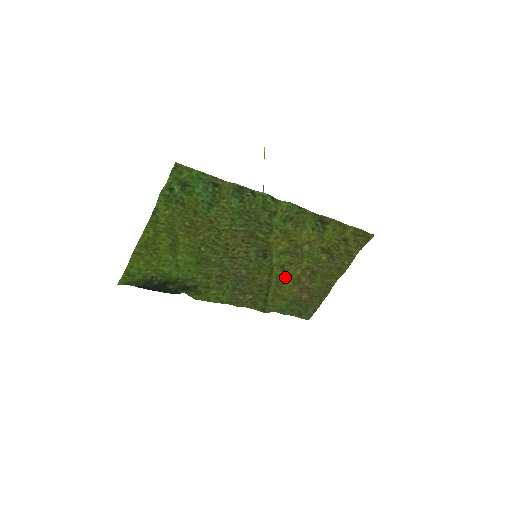
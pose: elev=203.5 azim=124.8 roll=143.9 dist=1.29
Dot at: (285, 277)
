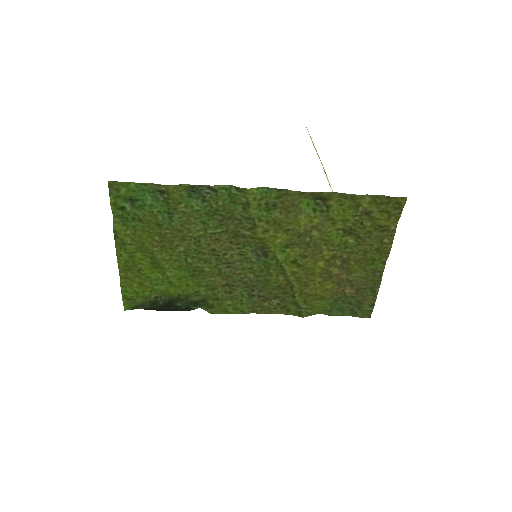
Dot at: (305, 273)
